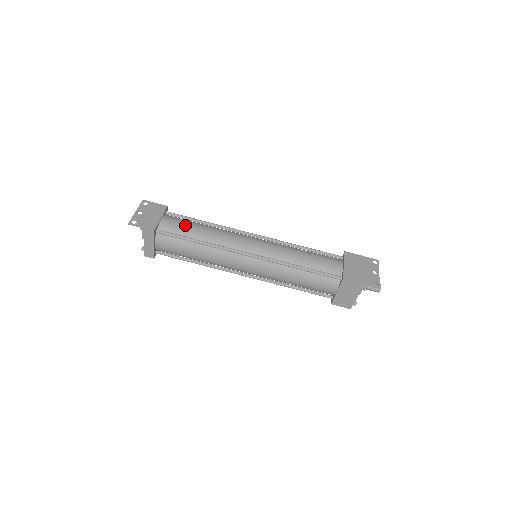
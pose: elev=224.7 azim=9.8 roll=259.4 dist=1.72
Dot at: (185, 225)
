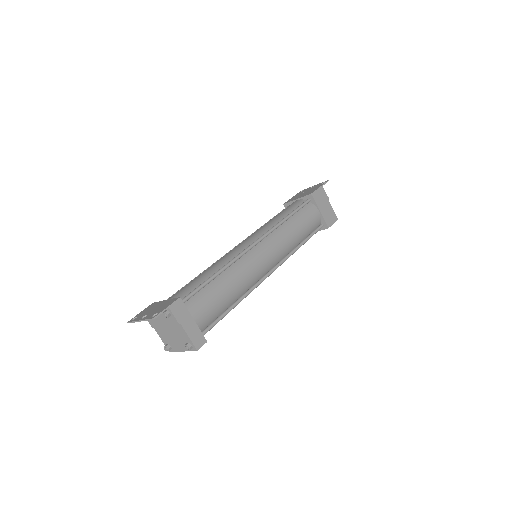
Dot at: (189, 283)
